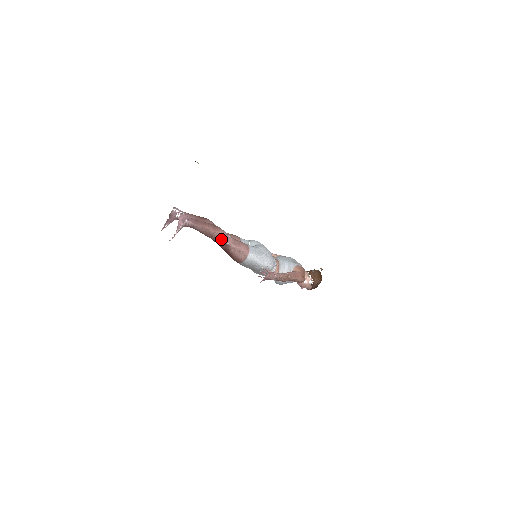
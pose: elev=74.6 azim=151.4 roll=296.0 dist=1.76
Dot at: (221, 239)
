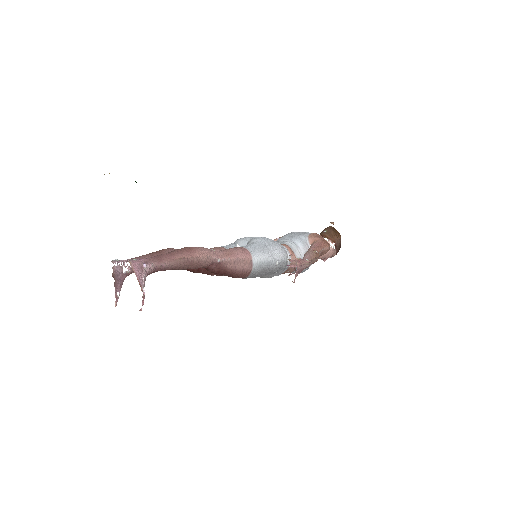
Dot at: (207, 260)
